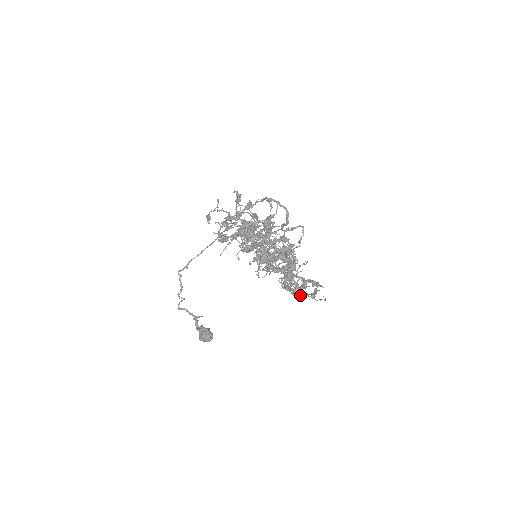
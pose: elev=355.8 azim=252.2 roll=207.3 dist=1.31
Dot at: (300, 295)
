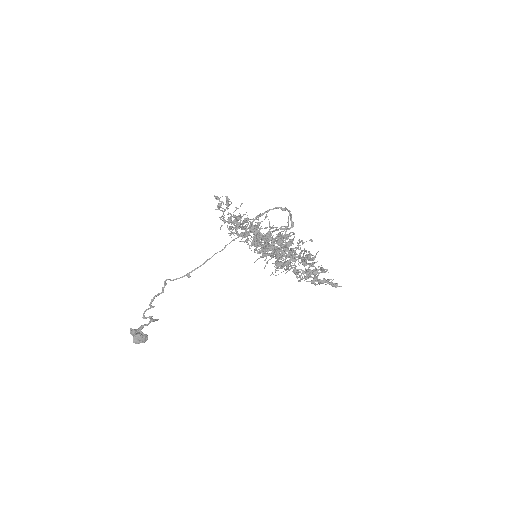
Dot at: (336, 286)
